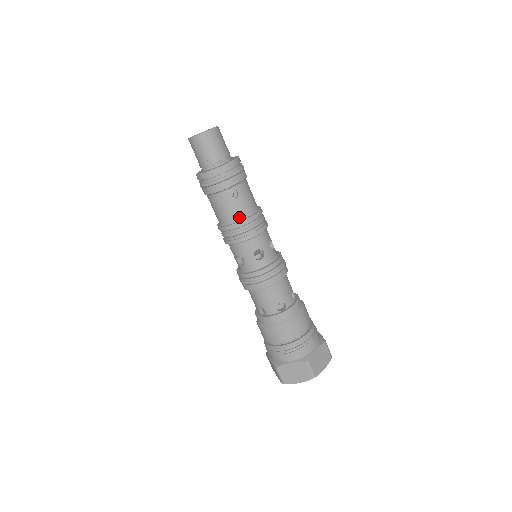
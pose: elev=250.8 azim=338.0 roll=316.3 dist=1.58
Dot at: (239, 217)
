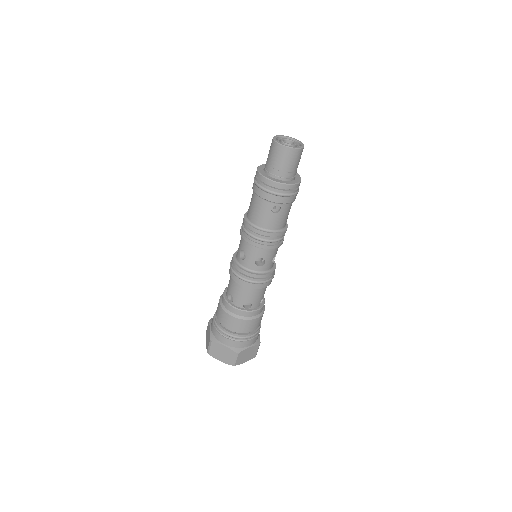
Dot at: (267, 227)
